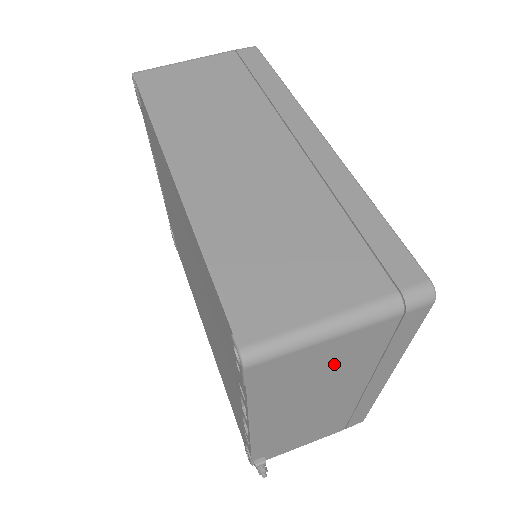
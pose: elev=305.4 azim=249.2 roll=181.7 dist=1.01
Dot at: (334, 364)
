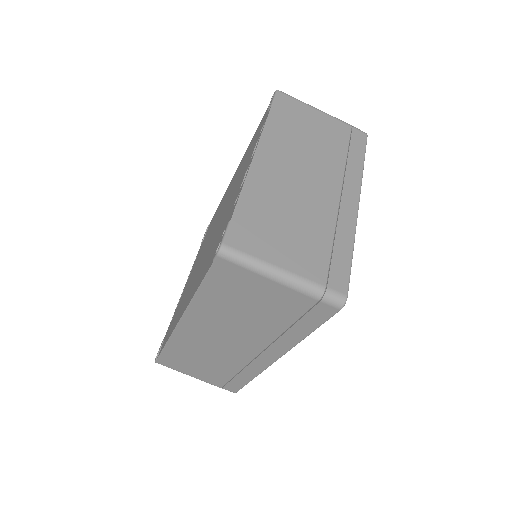
Dot at: occluded
